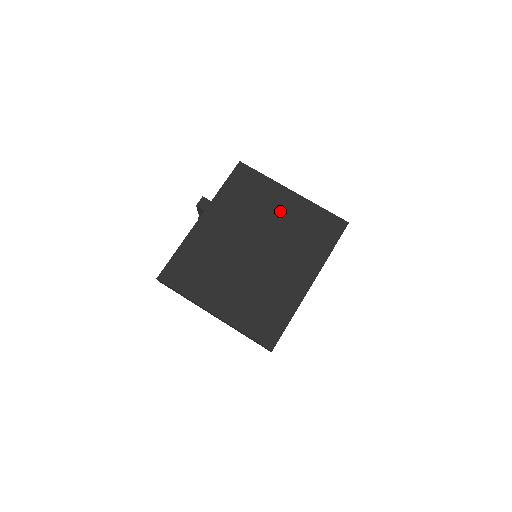
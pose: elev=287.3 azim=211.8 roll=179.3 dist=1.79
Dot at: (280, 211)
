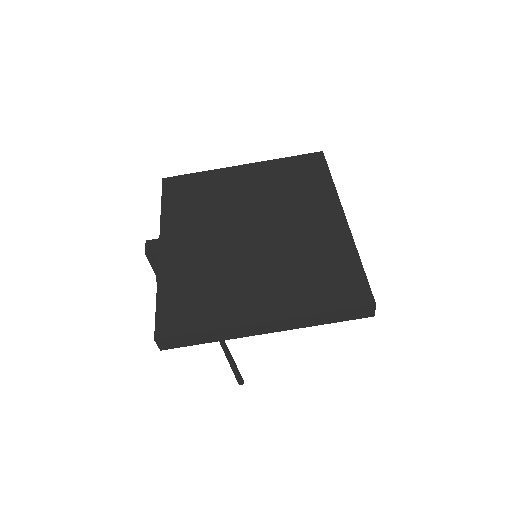
Dot at: (245, 186)
